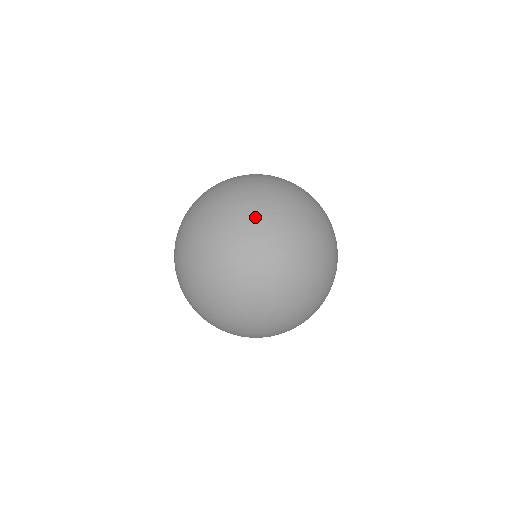
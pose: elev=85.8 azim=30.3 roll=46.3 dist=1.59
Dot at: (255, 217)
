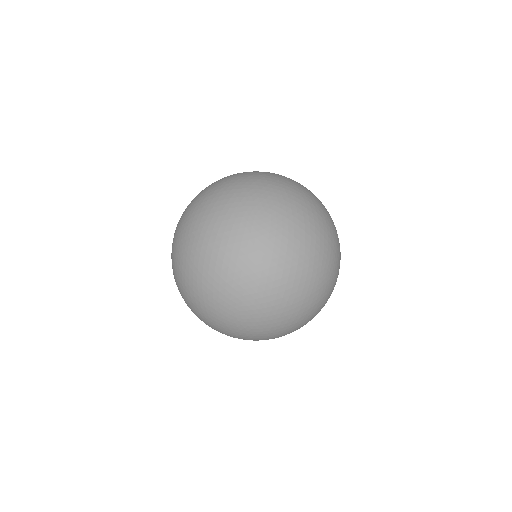
Dot at: (244, 257)
